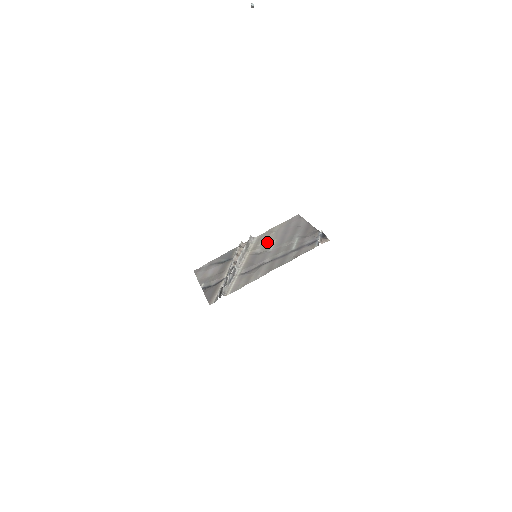
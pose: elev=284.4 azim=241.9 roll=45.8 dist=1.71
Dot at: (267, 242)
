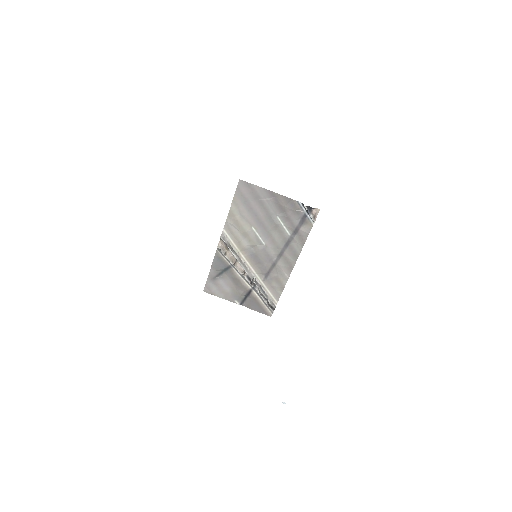
Dot at: (247, 234)
